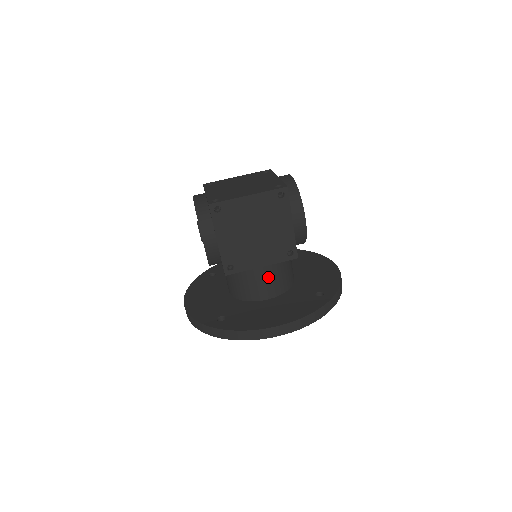
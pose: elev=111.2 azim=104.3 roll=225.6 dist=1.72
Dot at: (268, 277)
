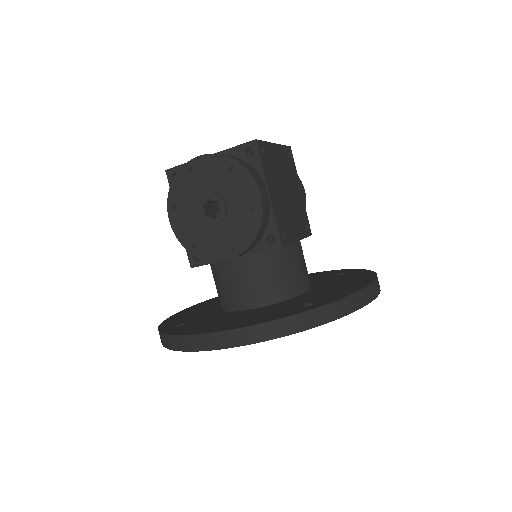
Dot at: (303, 257)
